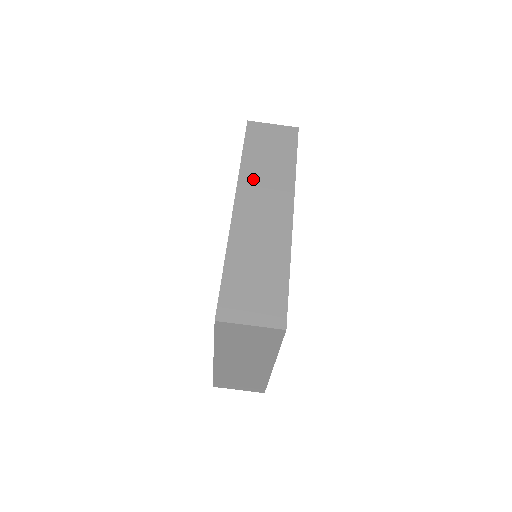
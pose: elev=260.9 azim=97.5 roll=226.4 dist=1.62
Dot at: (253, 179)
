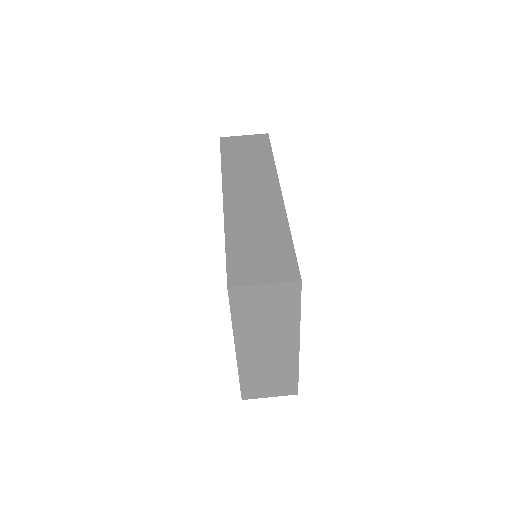
Dot at: (236, 176)
